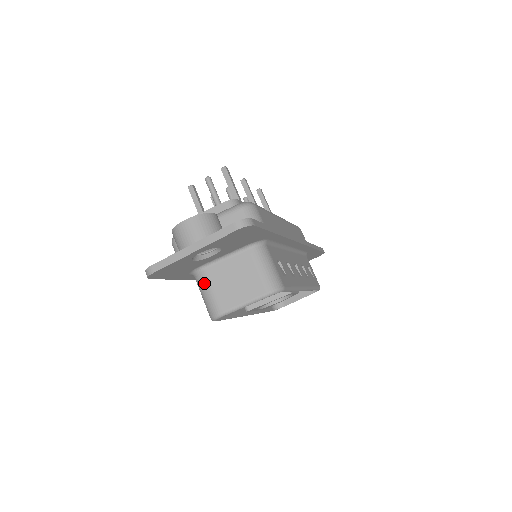
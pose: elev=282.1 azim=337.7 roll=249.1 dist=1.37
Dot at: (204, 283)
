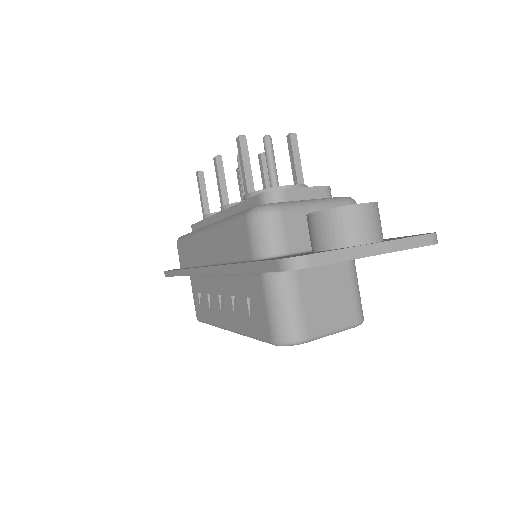
Dot at: (291, 290)
